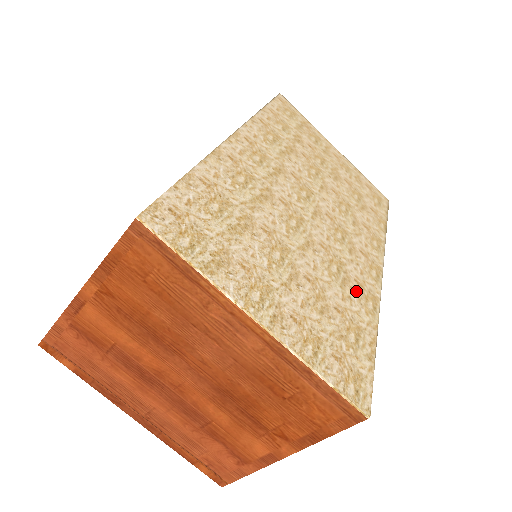
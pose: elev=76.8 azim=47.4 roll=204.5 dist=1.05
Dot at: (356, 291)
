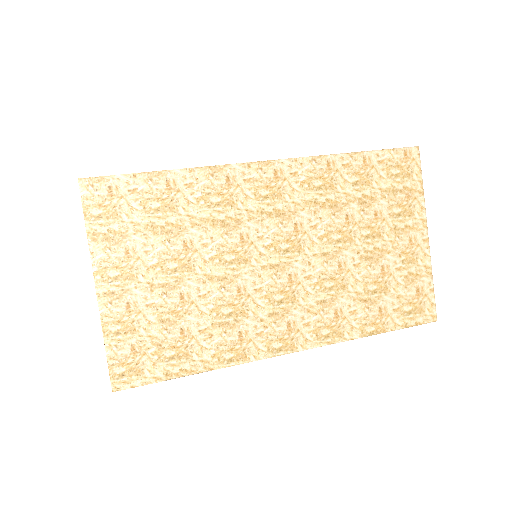
Dot at: (227, 338)
